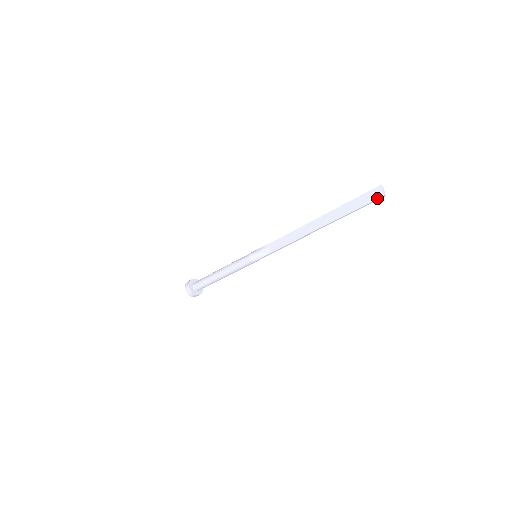
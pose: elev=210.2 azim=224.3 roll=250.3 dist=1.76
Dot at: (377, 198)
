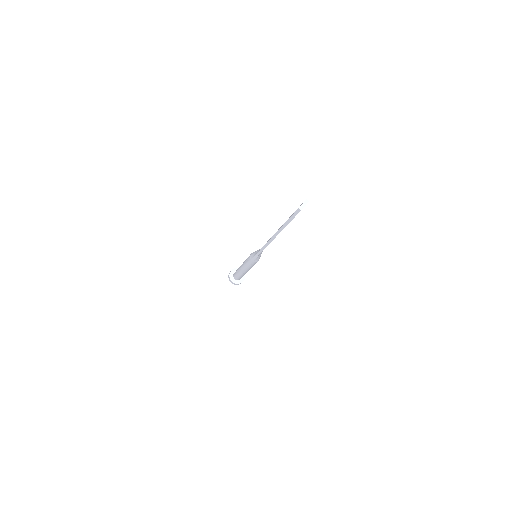
Dot at: (296, 210)
